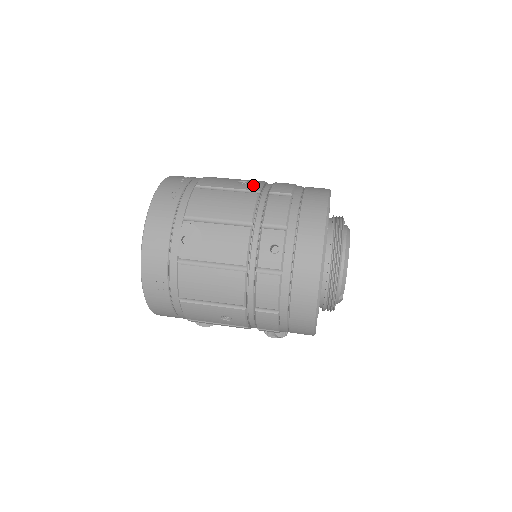
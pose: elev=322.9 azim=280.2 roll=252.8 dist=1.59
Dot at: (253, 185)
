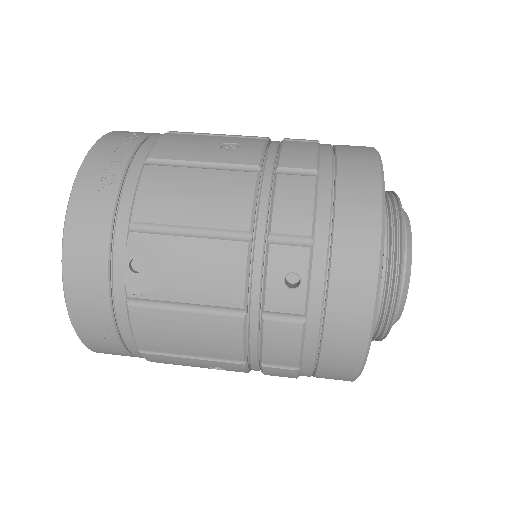
Dot at: (247, 153)
